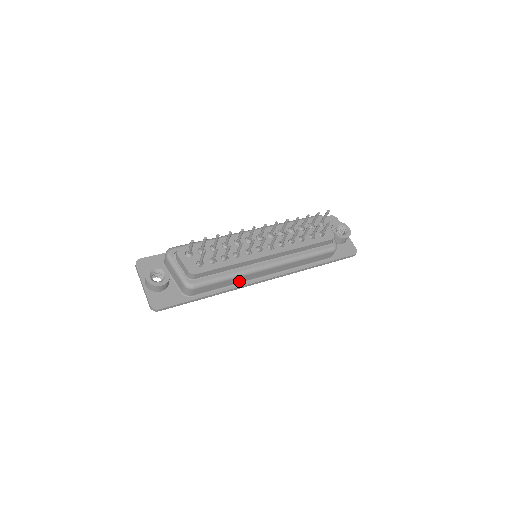
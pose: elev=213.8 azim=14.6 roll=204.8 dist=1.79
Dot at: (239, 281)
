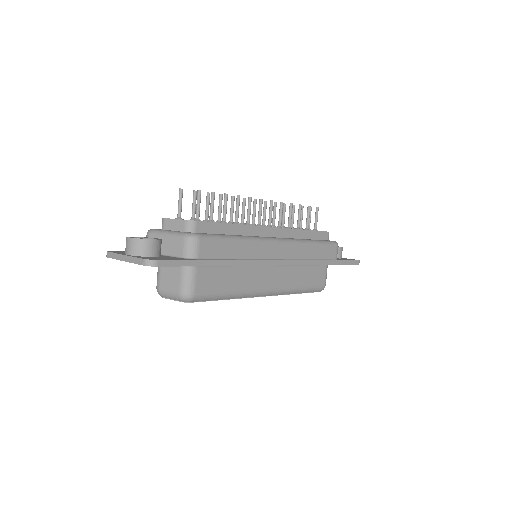
Dot at: (250, 255)
